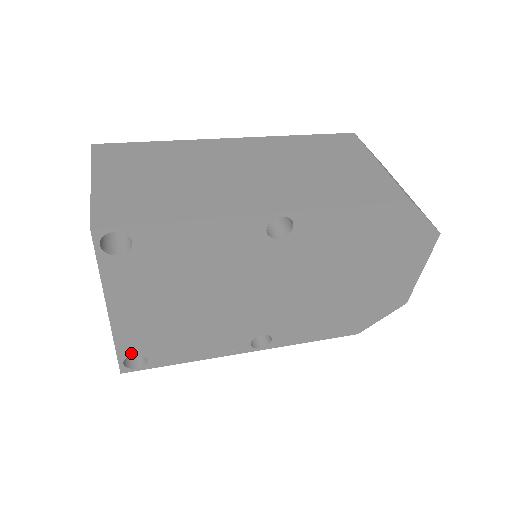
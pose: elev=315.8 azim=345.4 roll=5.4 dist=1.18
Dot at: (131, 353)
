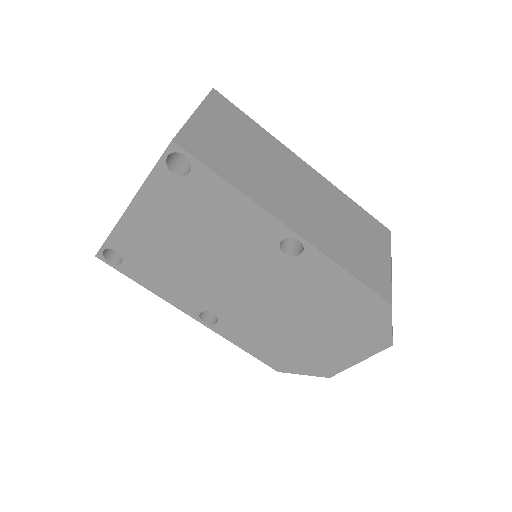
Dot at: (116, 248)
